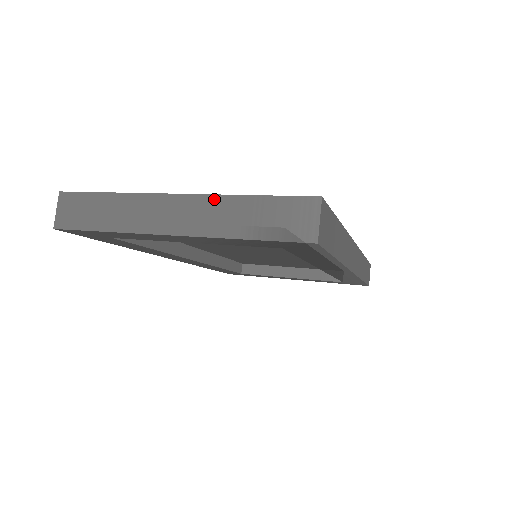
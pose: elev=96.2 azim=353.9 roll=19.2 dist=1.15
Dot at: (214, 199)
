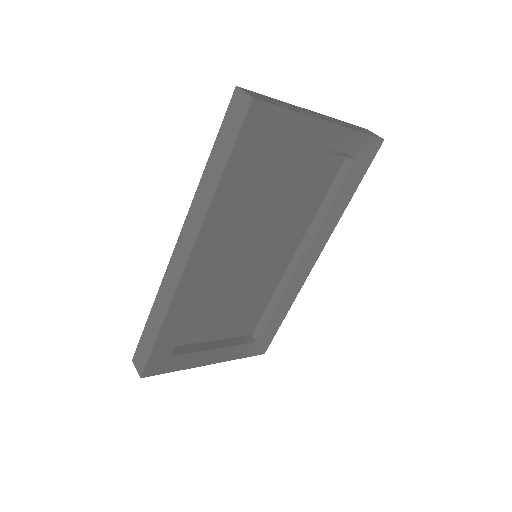
Dot at: (331, 118)
